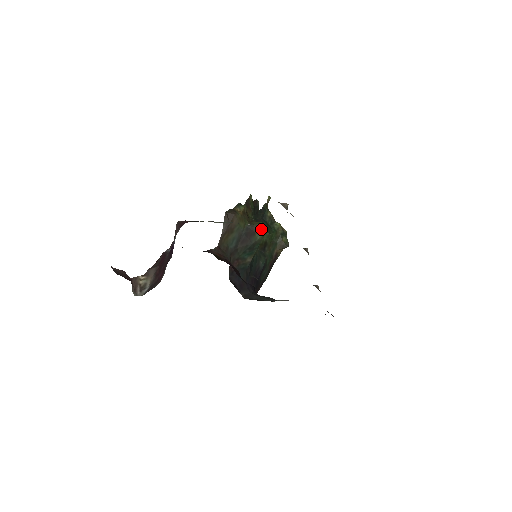
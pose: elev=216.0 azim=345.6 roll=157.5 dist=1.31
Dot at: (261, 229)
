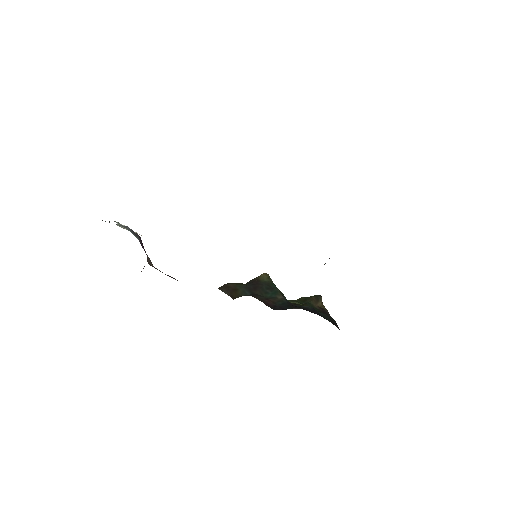
Dot at: (260, 276)
